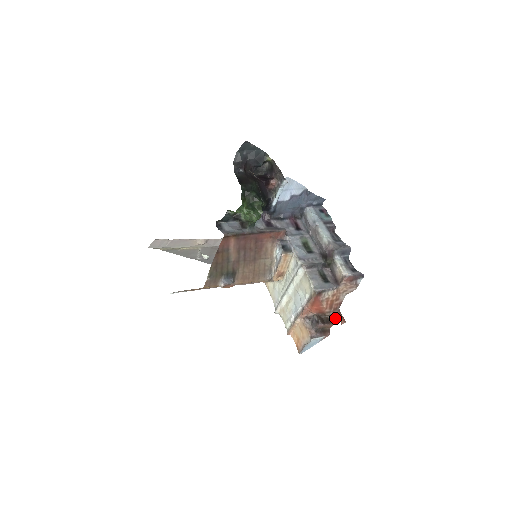
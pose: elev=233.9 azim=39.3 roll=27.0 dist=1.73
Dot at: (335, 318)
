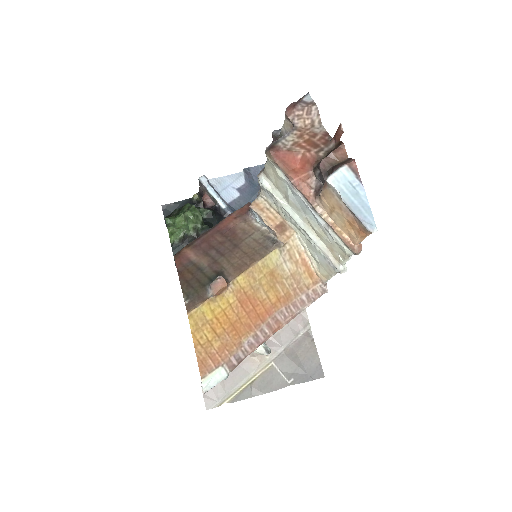
Dot at: (337, 145)
